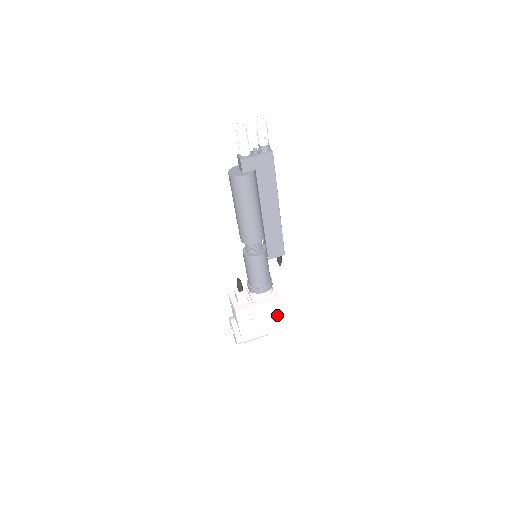
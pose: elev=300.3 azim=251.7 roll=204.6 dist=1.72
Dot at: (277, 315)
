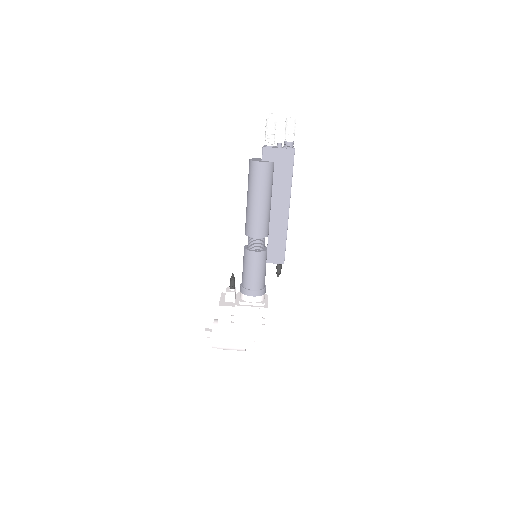
Dot at: (260, 328)
